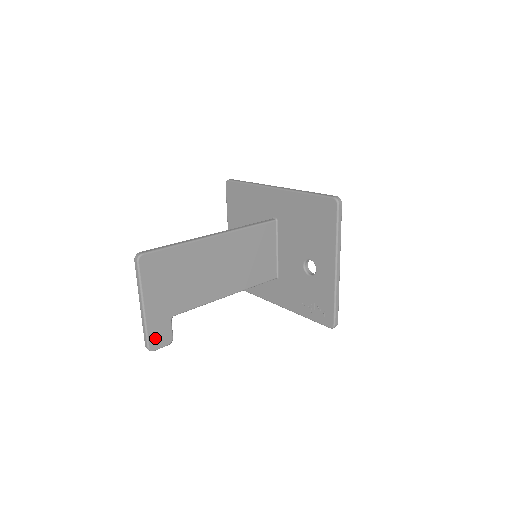
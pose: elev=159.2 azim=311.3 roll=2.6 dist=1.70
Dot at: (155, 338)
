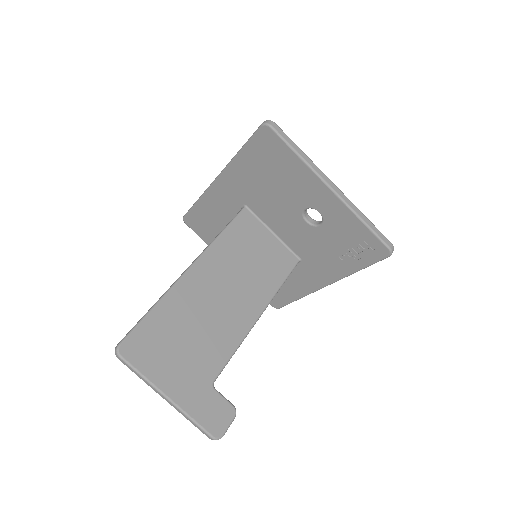
Dot at: (212, 422)
